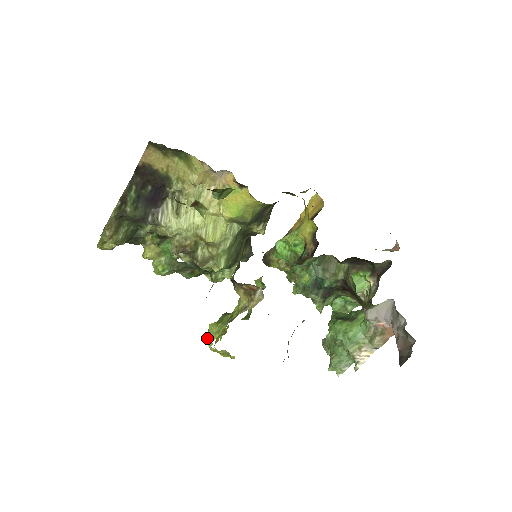
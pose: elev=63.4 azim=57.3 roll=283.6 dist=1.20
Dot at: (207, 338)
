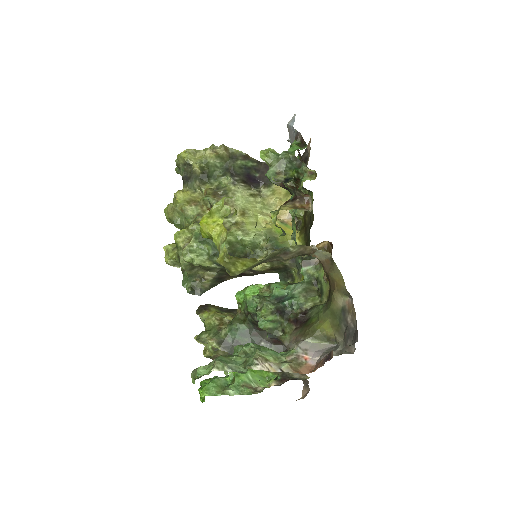
Dot at: occluded
